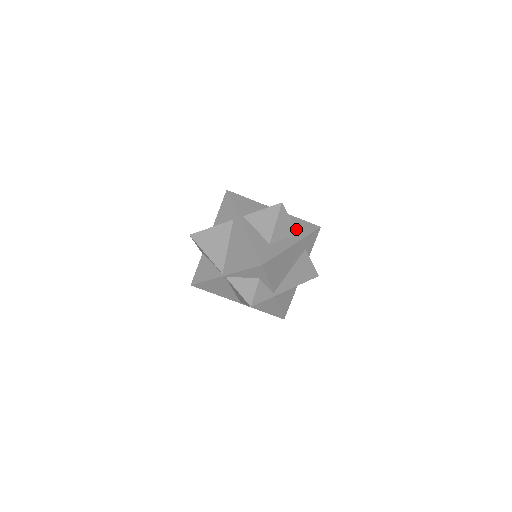
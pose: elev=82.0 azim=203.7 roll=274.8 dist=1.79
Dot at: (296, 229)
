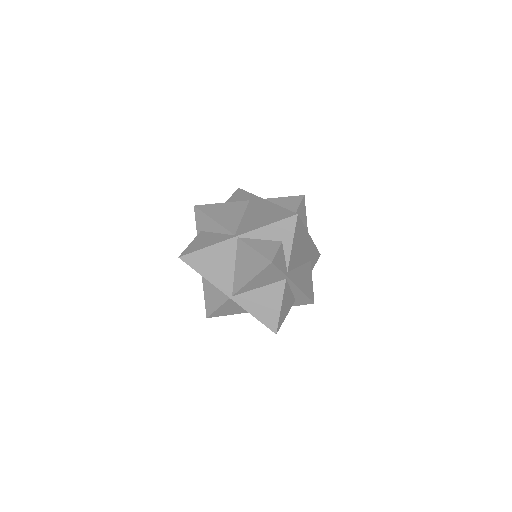
Dot at: occluded
